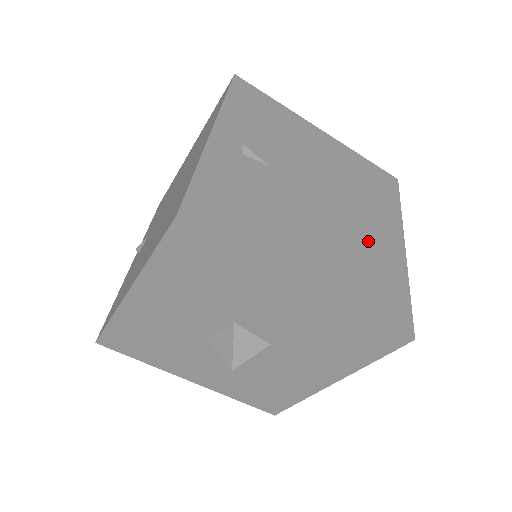
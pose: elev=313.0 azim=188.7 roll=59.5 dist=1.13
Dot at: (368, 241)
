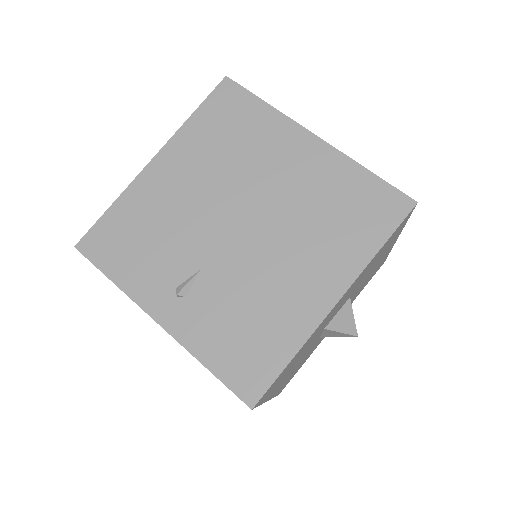
Dot at: occluded
